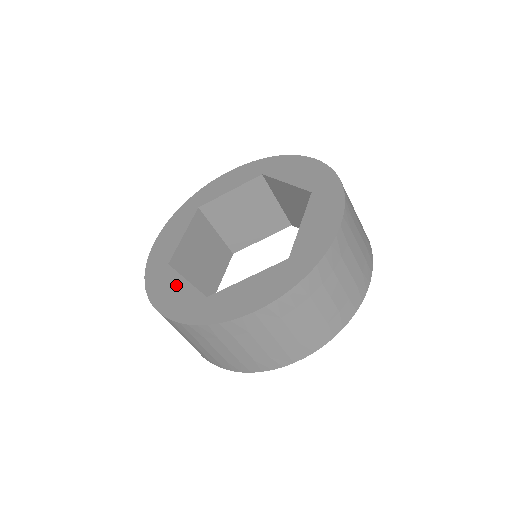
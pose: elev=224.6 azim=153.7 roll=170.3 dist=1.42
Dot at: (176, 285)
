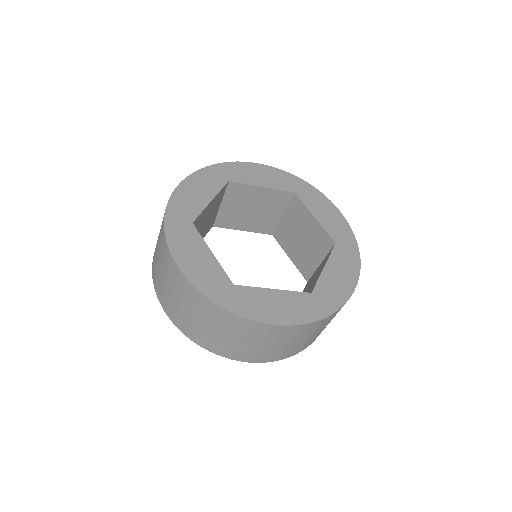
Dot at: (271, 297)
